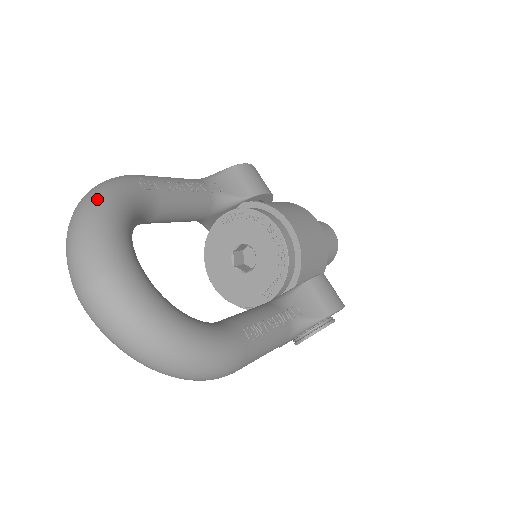
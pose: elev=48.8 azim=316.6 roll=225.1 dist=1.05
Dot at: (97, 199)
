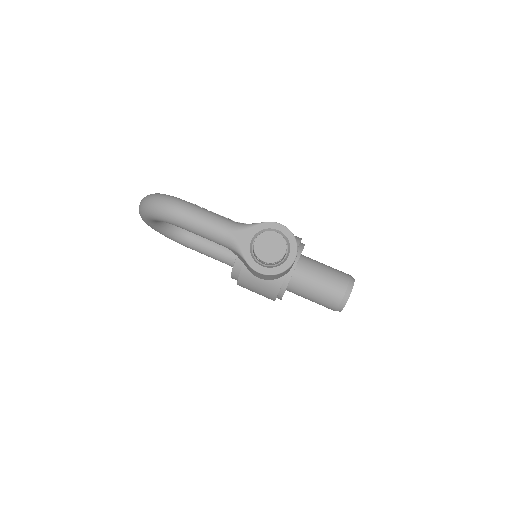
Dot at: occluded
